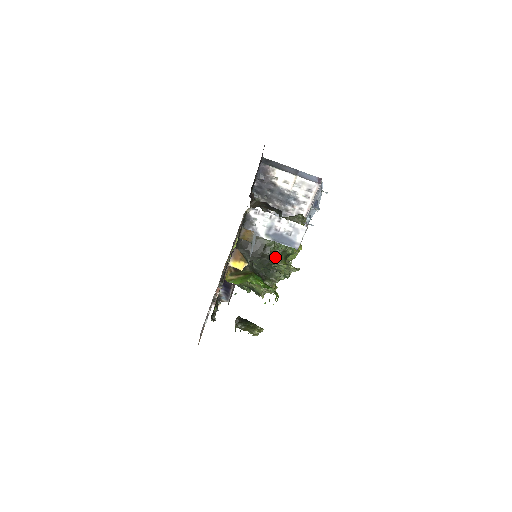
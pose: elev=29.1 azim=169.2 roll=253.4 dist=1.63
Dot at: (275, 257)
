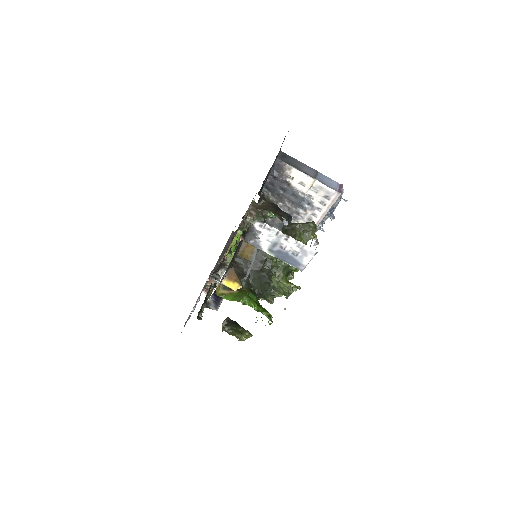
Dot at: (276, 272)
